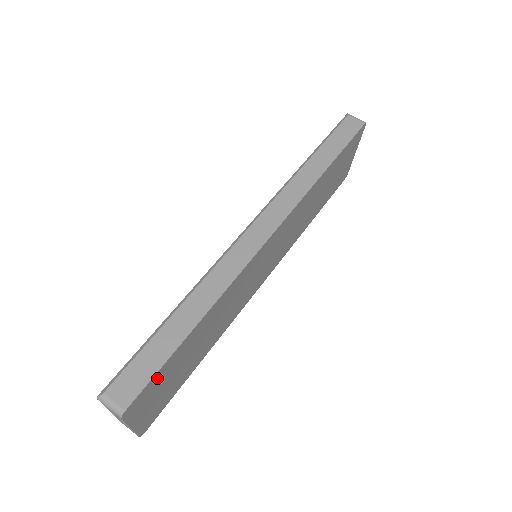
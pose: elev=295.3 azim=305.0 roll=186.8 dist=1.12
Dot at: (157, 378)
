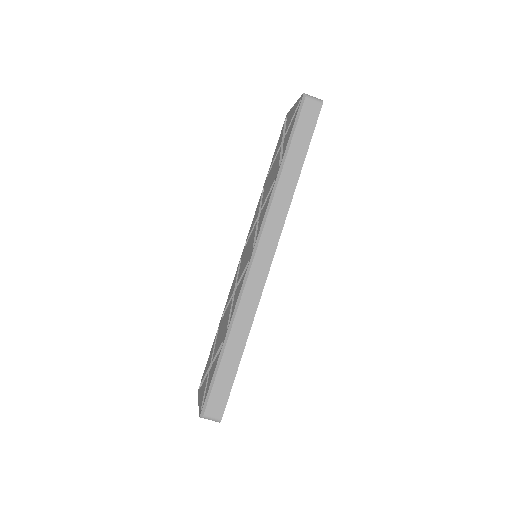
Dot at: occluded
